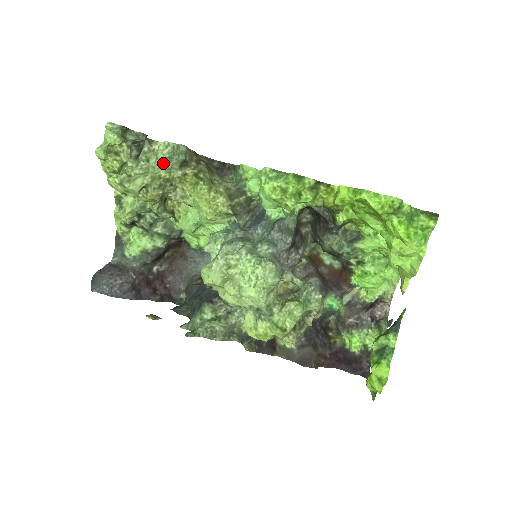
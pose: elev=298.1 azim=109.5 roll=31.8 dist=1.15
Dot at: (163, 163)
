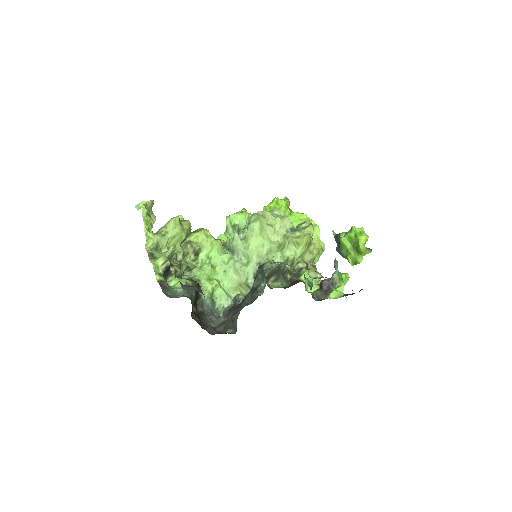
Dot at: (179, 215)
